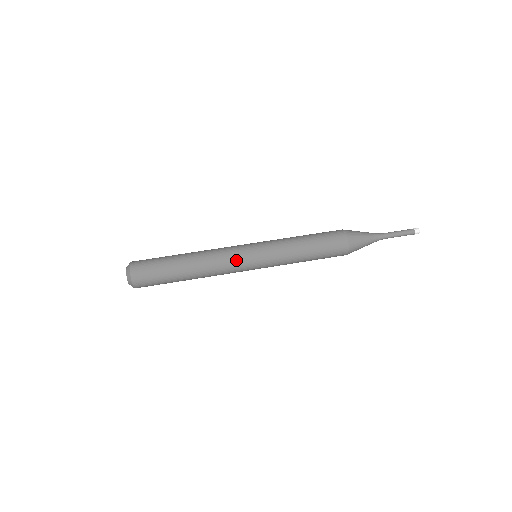
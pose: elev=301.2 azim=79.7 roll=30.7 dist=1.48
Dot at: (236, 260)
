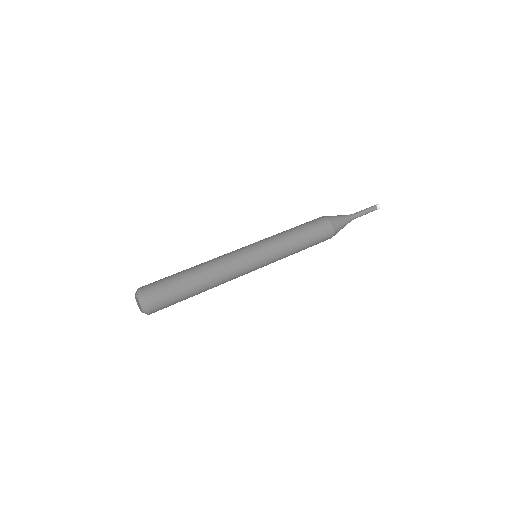
Dot at: (240, 255)
